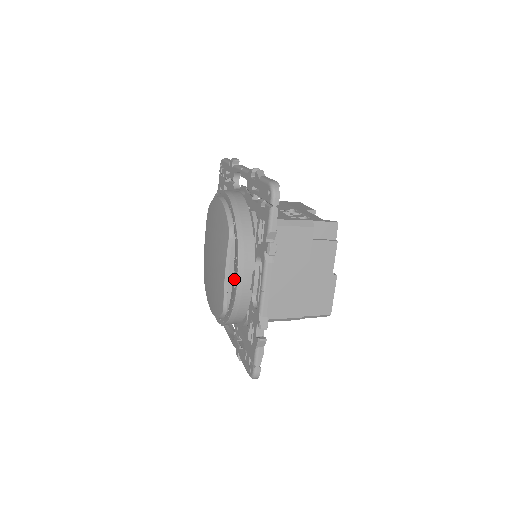
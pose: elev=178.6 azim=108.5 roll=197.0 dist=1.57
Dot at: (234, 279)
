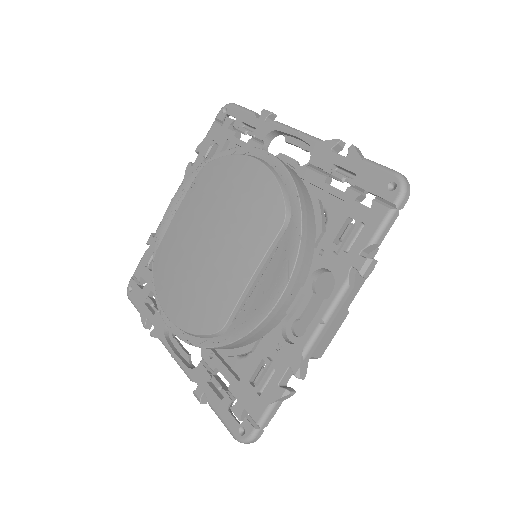
Dot at: (265, 289)
